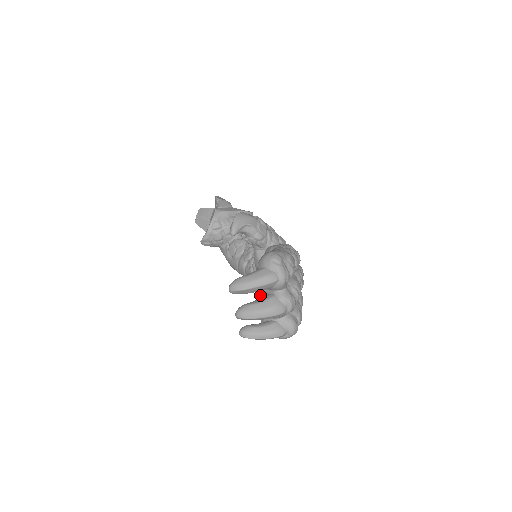
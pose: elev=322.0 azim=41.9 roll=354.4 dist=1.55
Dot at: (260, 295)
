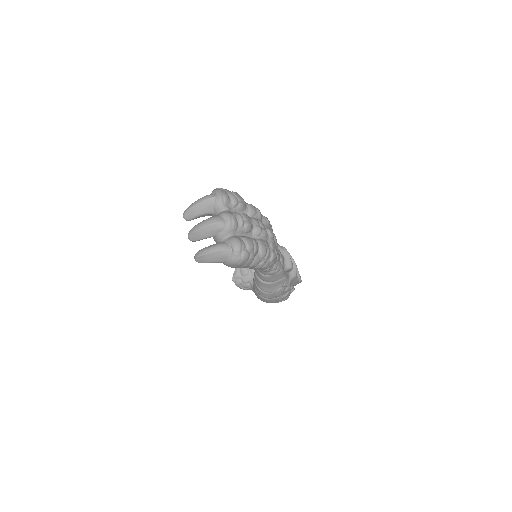
Dot at: occluded
